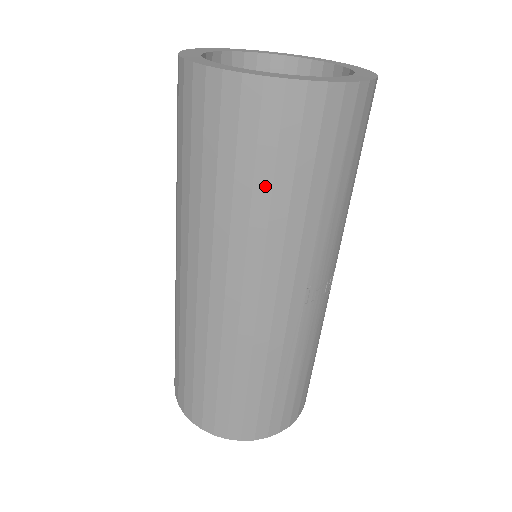
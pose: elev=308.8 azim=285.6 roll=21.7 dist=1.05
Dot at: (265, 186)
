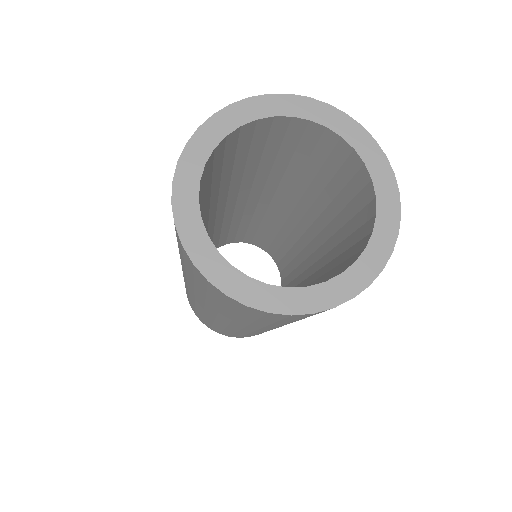
Dot at: occluded
